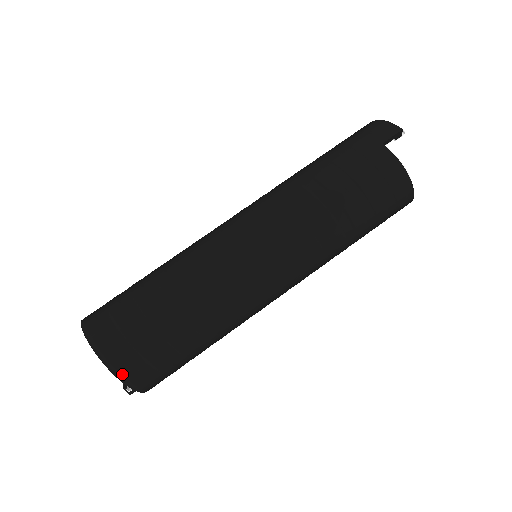
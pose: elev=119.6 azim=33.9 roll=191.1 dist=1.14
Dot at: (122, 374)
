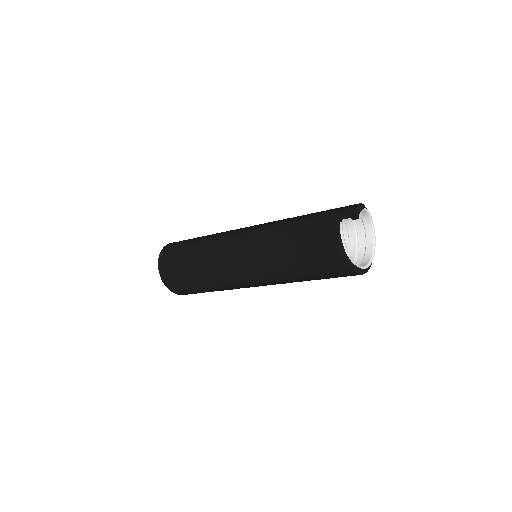
Dot at: (161, 272)
